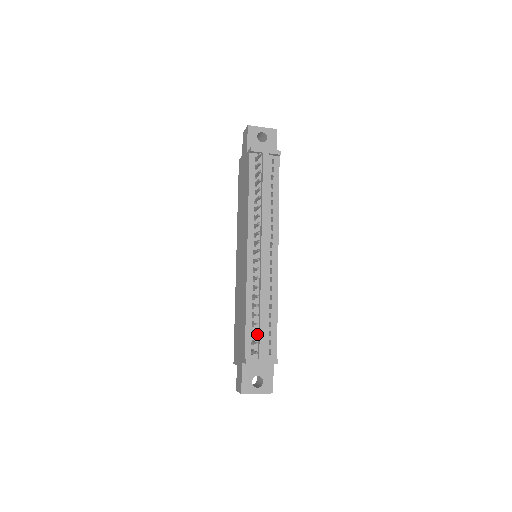
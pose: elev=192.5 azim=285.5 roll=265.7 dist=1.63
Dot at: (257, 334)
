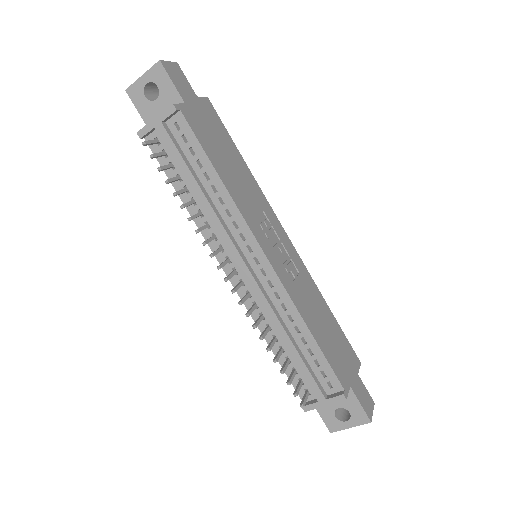
Dot at: occluded
